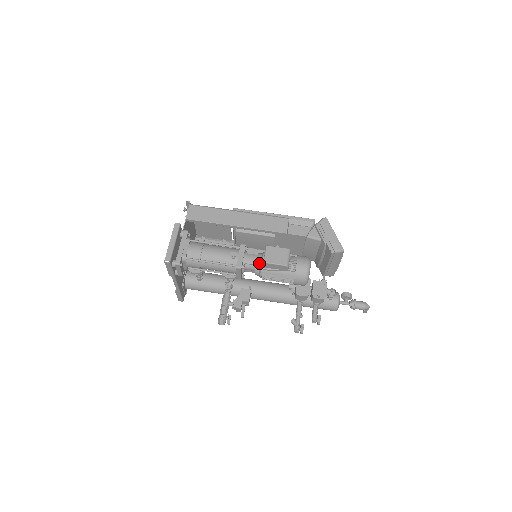
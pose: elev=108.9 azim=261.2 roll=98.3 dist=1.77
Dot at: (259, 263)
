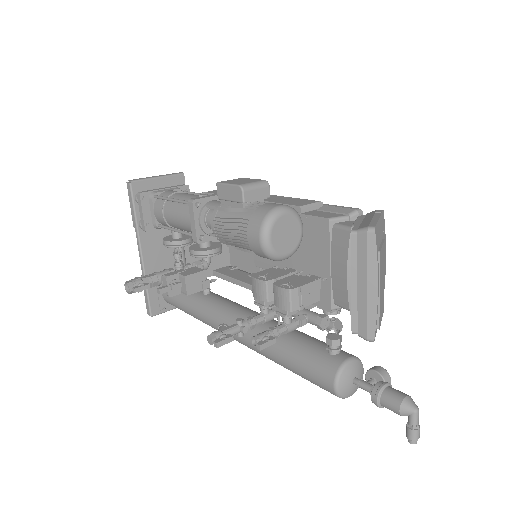
Dot at: occluded
